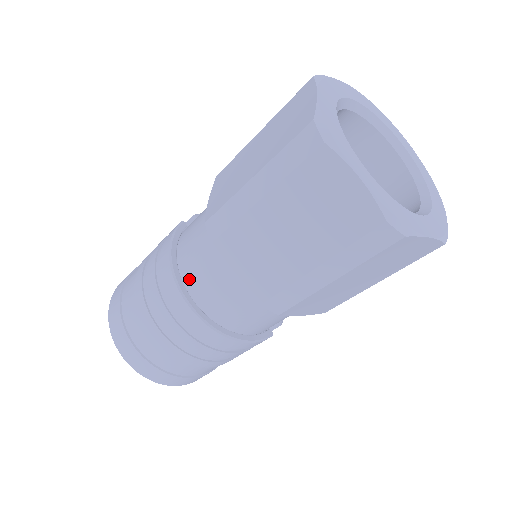
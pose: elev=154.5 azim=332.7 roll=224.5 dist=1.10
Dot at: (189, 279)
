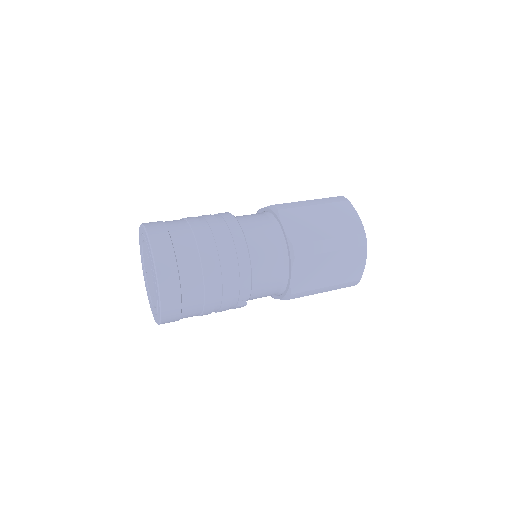
Dot at: (243, 225)
